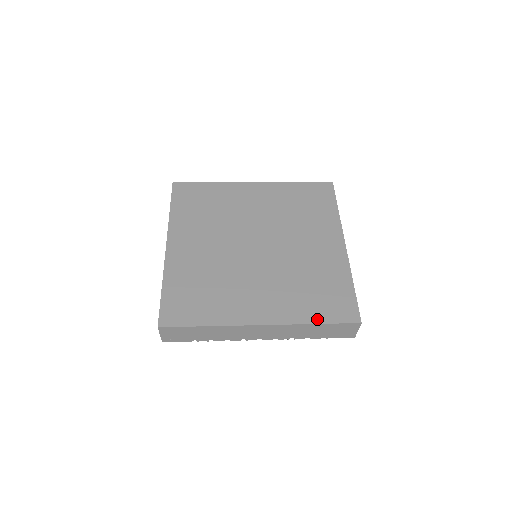
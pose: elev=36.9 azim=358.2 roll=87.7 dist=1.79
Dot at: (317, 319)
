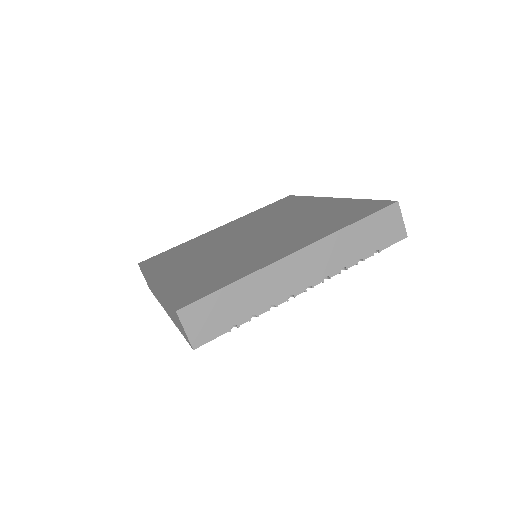
Dot at: (352, 221)
